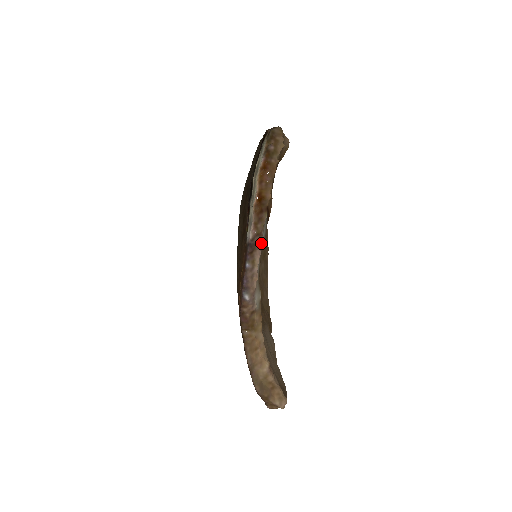
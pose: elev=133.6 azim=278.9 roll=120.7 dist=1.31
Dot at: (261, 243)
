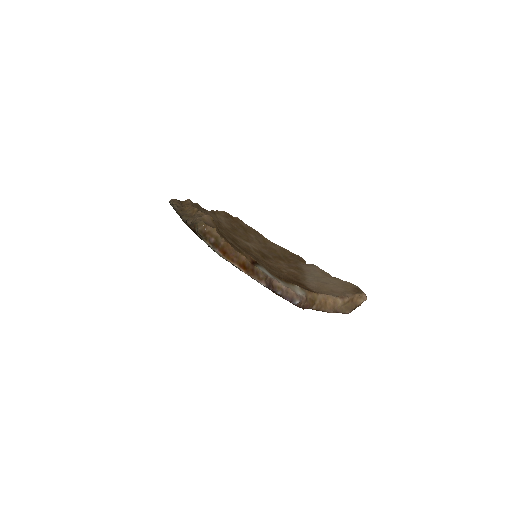
Dot at: (270, 277)
